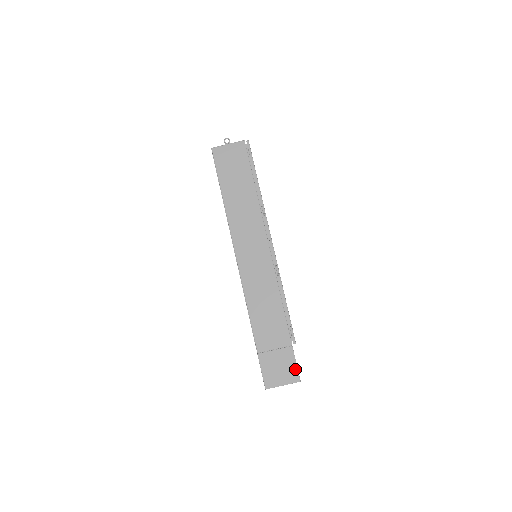
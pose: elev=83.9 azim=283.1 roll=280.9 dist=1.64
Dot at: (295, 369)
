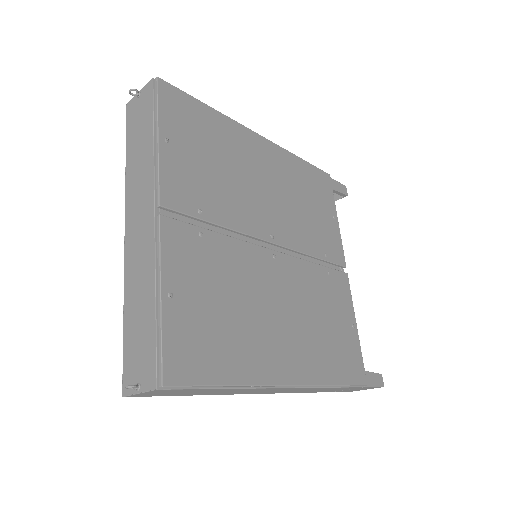
Dot at: occluded
